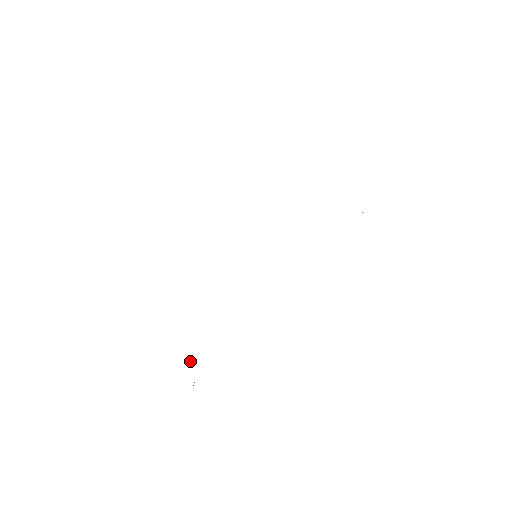
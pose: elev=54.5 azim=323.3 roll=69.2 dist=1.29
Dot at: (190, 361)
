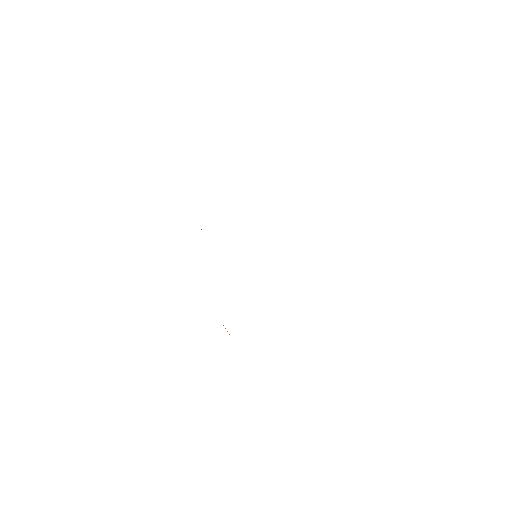
Dot at: occluded
